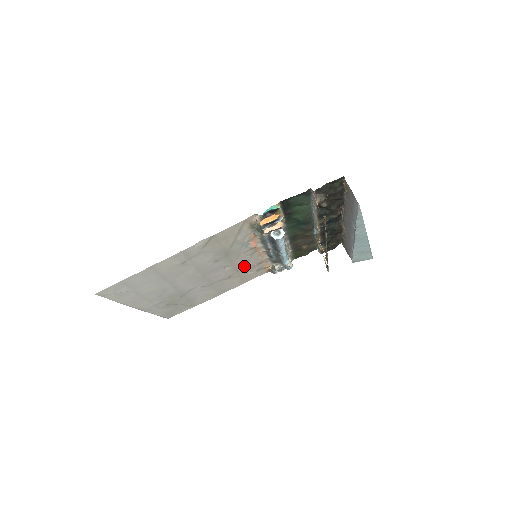
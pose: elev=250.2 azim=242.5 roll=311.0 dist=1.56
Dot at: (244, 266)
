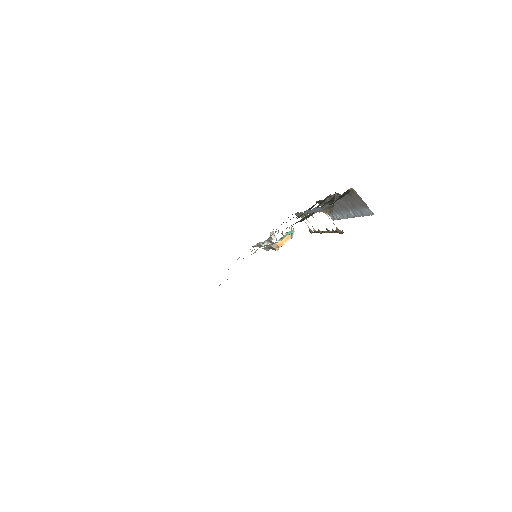
Dot at: occluded
